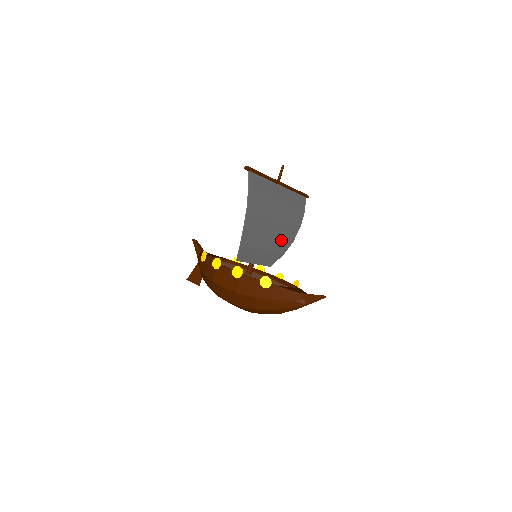
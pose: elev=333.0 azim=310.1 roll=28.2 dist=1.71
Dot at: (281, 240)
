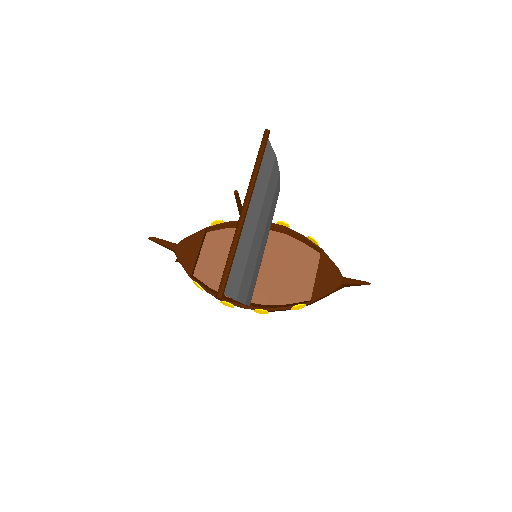
Dot at: occluded
